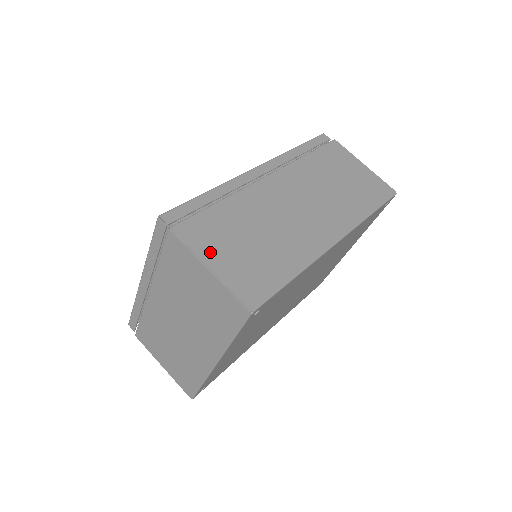
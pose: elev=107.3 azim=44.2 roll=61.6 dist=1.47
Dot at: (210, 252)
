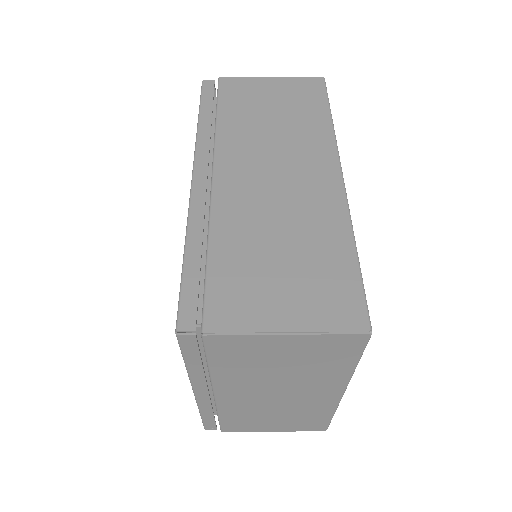
Dot at: (266, 314)
